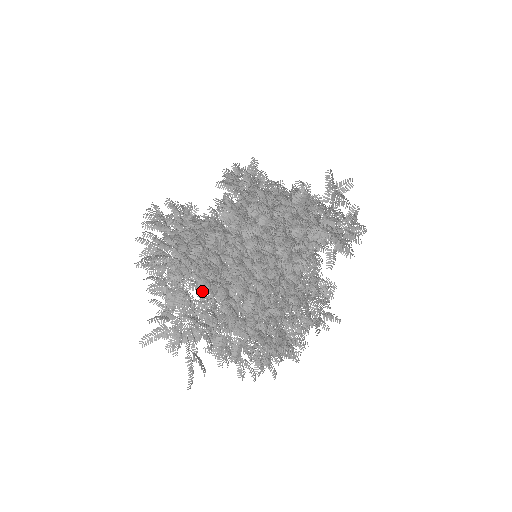
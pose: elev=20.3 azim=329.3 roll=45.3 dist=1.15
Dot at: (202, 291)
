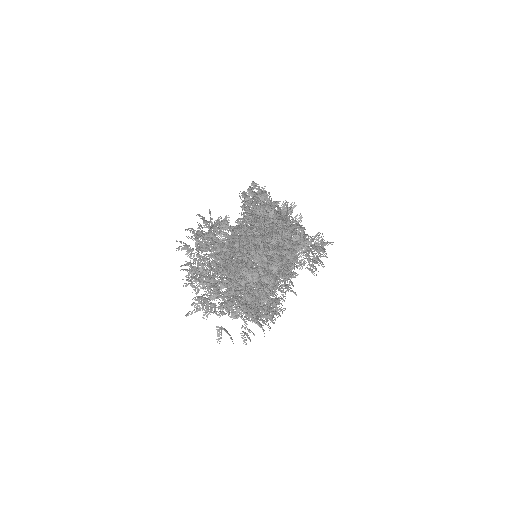
Dot at: occluded
